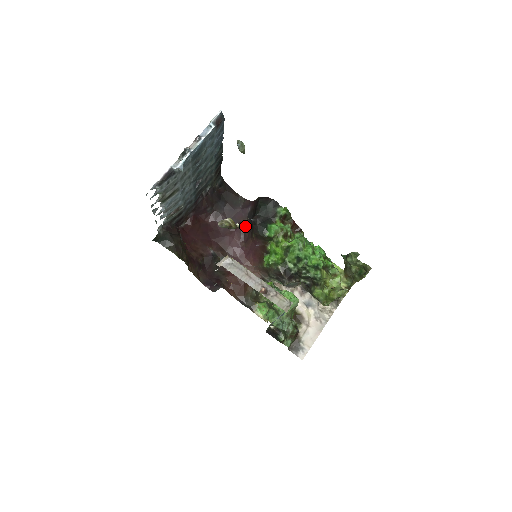
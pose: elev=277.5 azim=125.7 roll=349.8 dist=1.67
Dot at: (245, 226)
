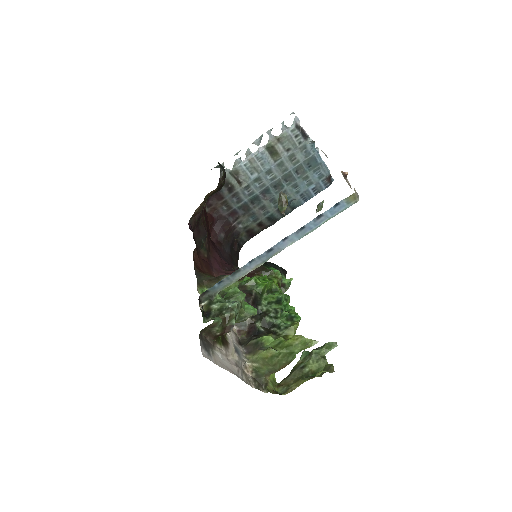
Dot at: occluded
